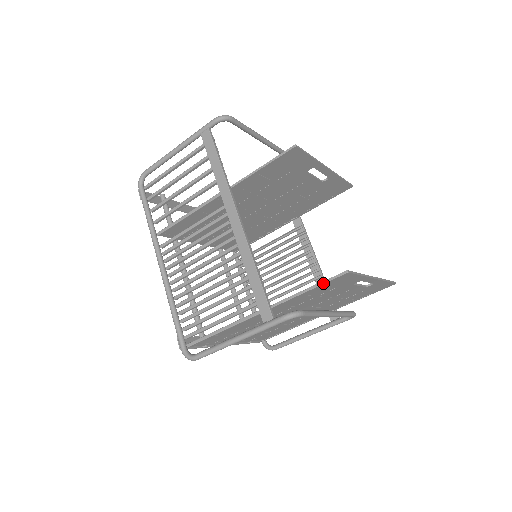
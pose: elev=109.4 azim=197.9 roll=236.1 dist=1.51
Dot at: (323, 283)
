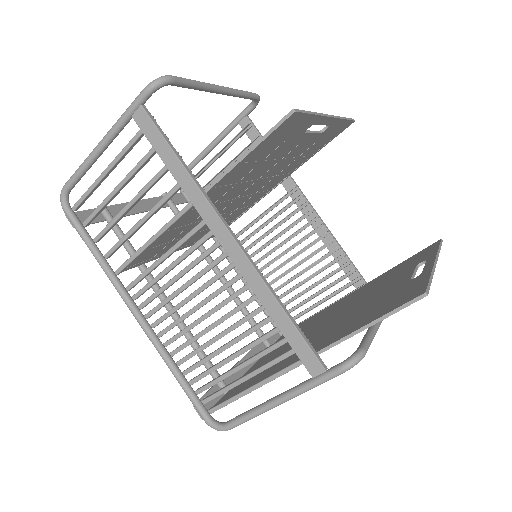
Dot at: (390, 314)
